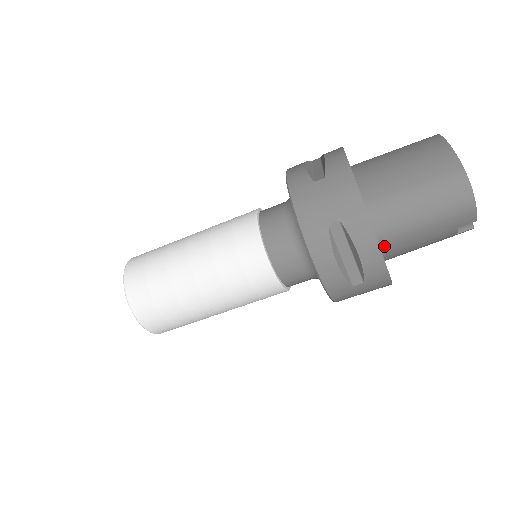
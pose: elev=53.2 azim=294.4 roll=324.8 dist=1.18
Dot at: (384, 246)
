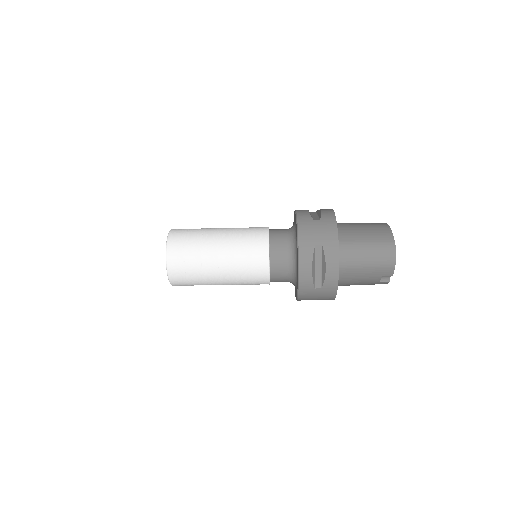
Dot at: (339, 271)
